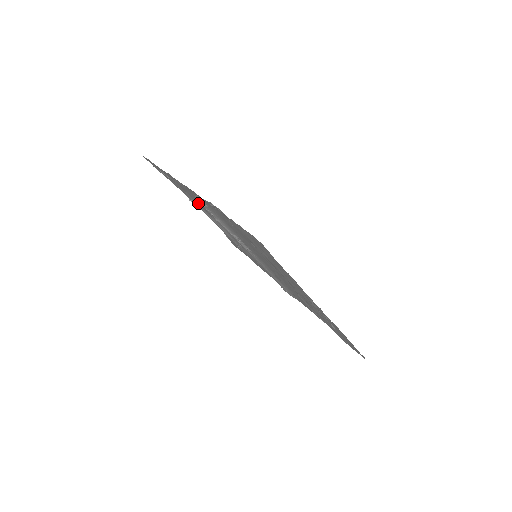
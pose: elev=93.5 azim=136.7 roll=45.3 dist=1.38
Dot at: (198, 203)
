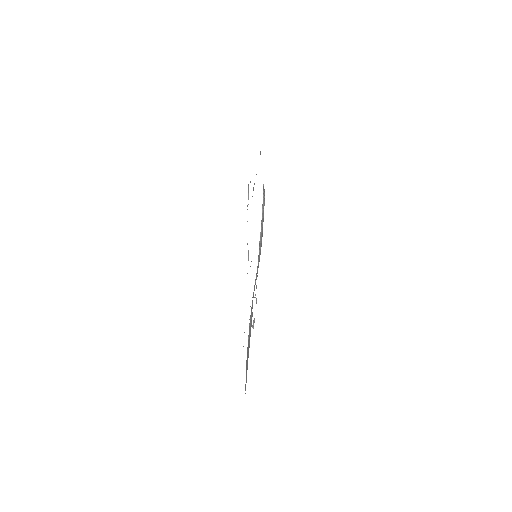
Dot at: occluded
